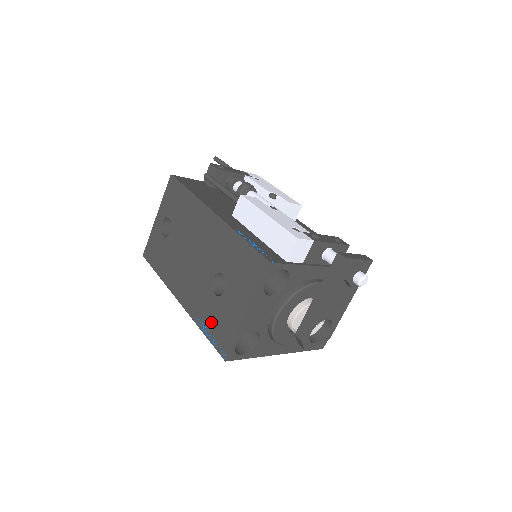
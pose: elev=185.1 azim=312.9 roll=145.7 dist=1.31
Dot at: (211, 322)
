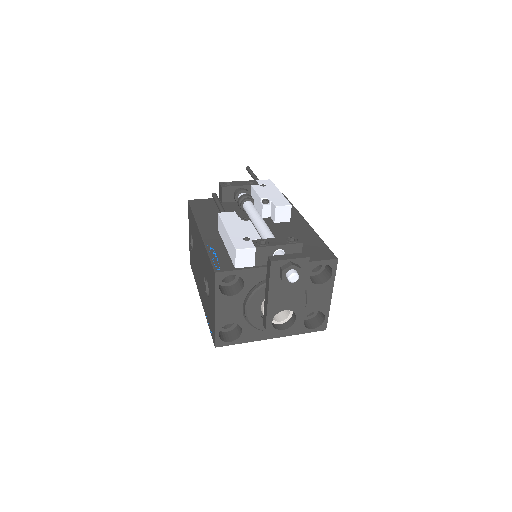
Dot at: (209, 317)
